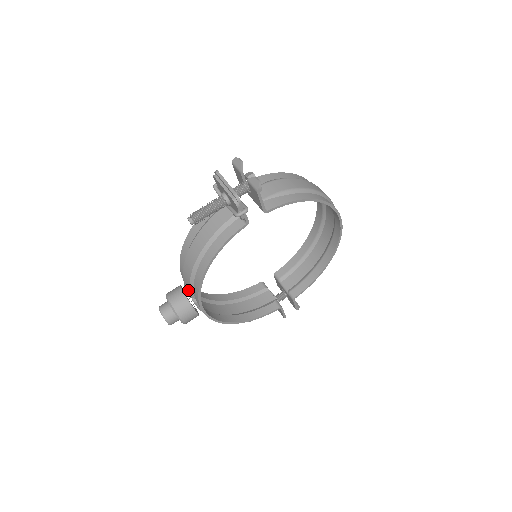
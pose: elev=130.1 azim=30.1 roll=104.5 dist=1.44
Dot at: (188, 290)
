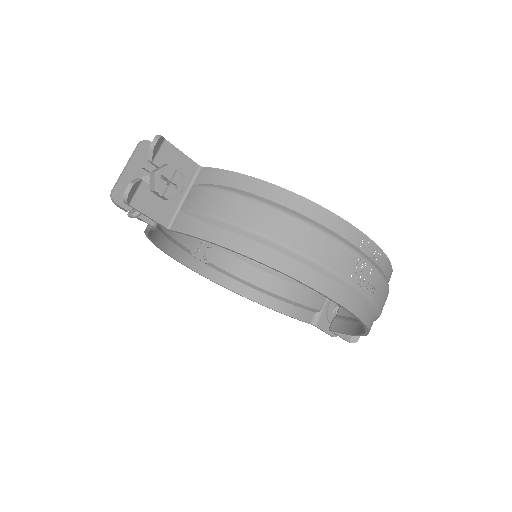
Dot at: (184, 240)
